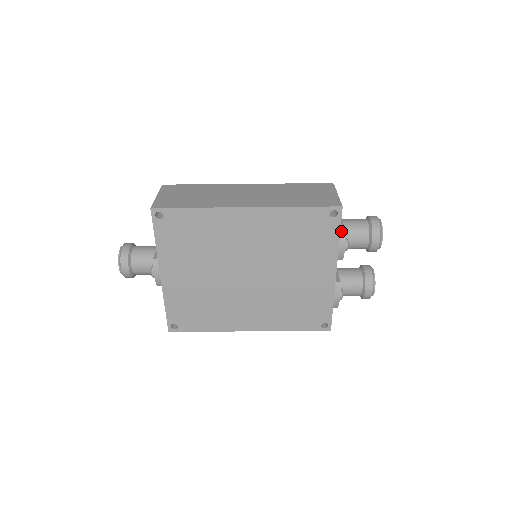
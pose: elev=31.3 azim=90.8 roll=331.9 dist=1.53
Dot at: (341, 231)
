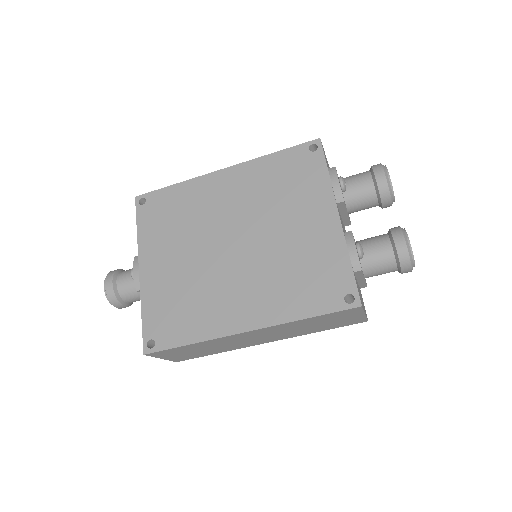
Dot at: (330, 168)
